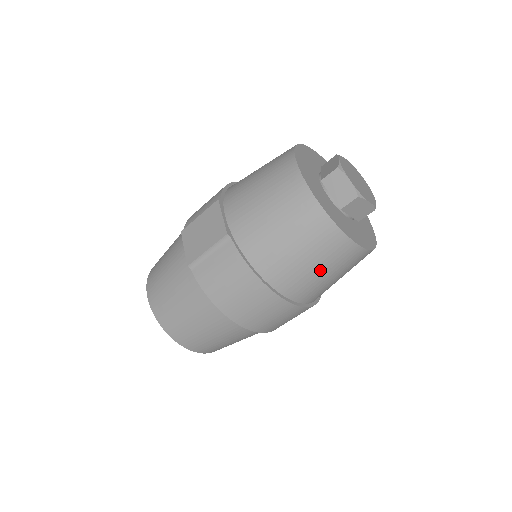
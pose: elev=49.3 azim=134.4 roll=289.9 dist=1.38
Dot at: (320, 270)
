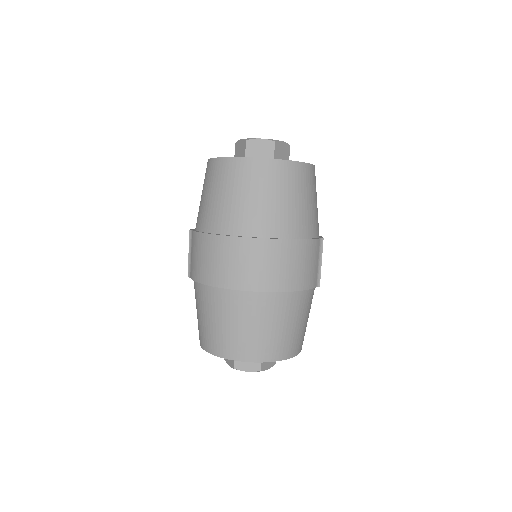
Dot at: (243, 196)
